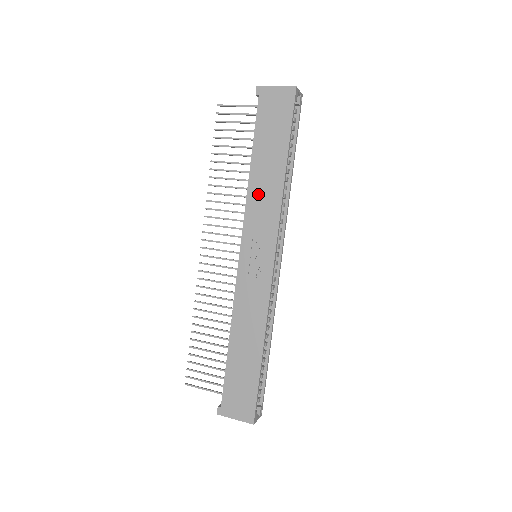
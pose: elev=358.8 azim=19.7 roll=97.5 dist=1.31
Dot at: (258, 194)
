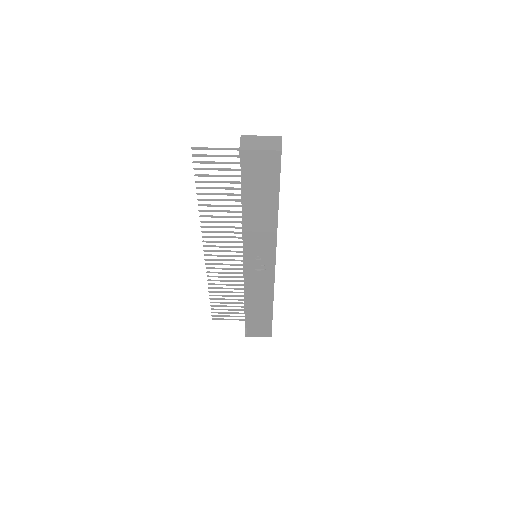
Dot at: (255, 229)
